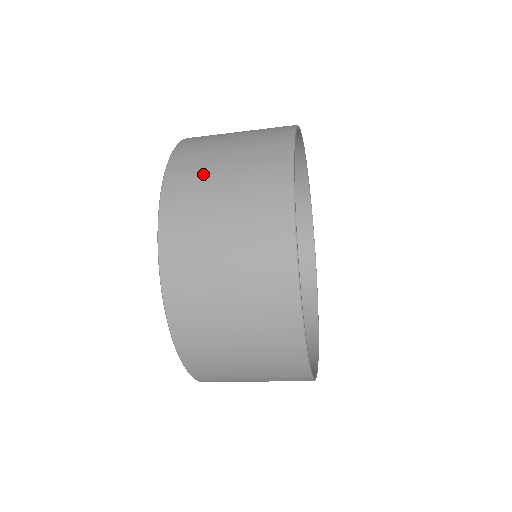
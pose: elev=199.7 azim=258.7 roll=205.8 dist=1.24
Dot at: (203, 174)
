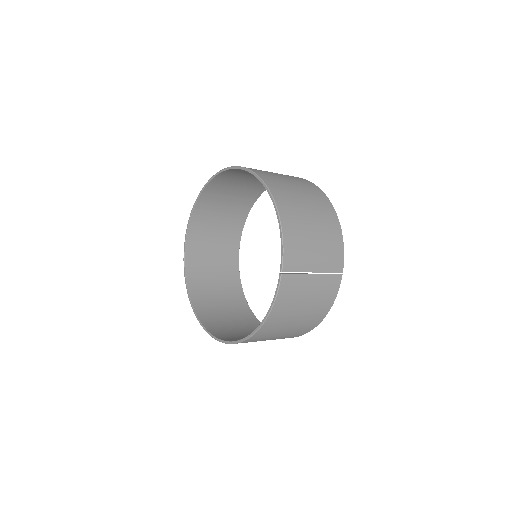
Dot at: (298, 294)
